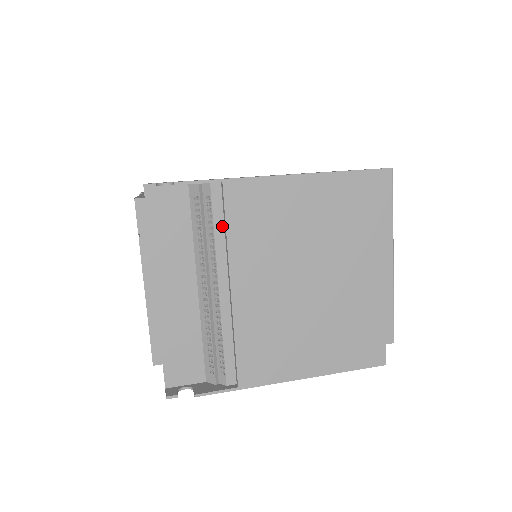
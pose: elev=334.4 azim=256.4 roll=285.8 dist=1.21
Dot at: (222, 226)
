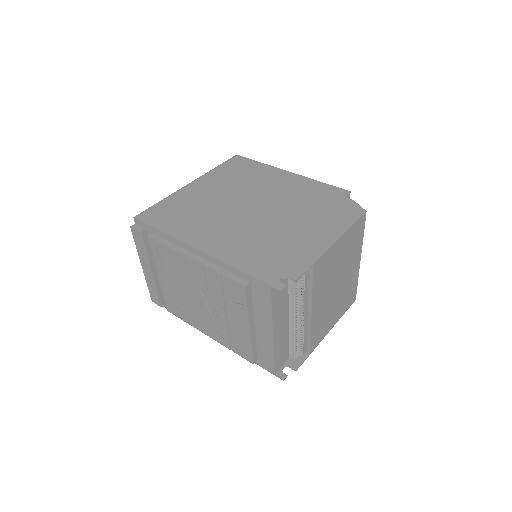
Dot at: (307, 285)
